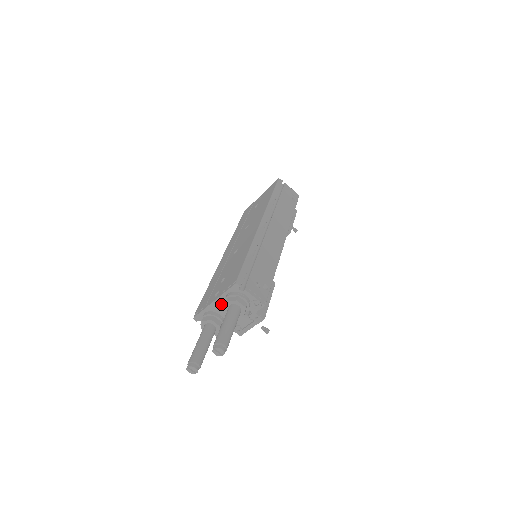
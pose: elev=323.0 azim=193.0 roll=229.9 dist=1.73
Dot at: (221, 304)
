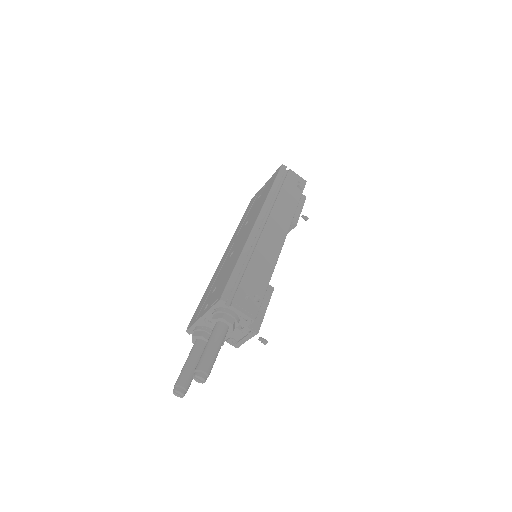
Dot at: (210, 319)
